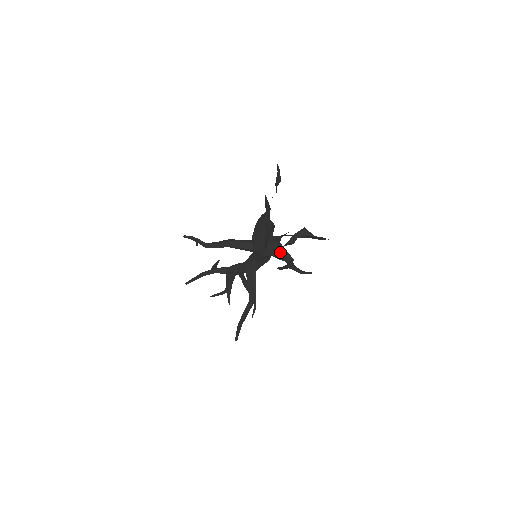
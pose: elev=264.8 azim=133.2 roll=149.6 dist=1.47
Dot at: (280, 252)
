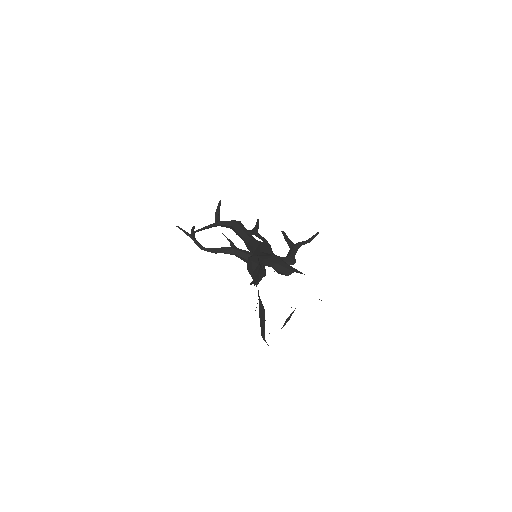
Dot at: occluded
